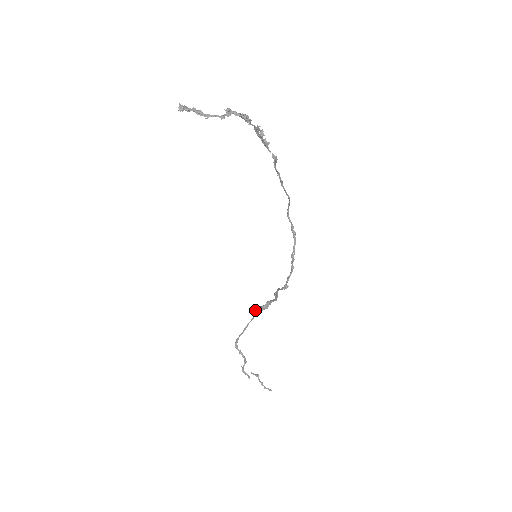
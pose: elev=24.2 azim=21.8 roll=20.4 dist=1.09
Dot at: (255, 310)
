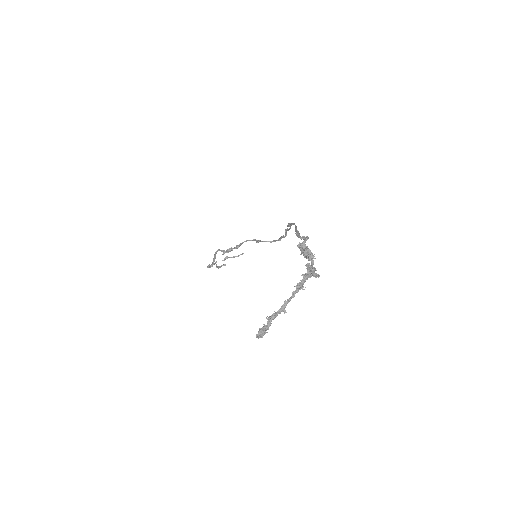
Dot at: (227, 251)
